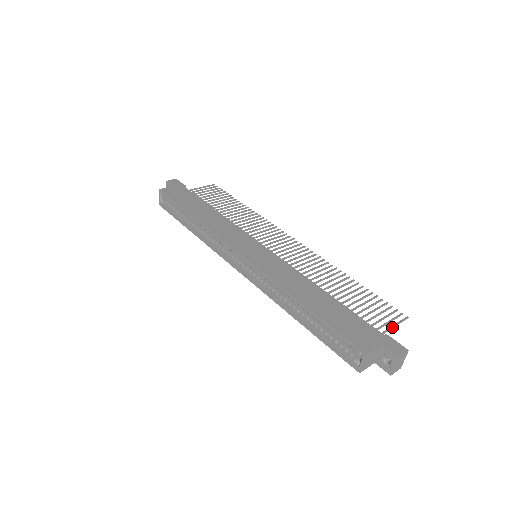
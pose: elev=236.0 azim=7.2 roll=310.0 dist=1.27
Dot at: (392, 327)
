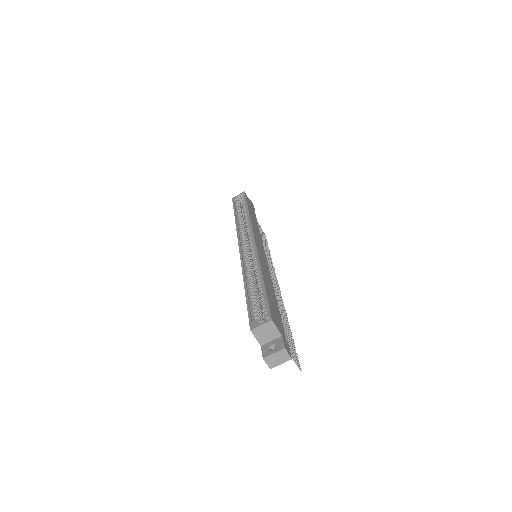
Dot at: occluded
